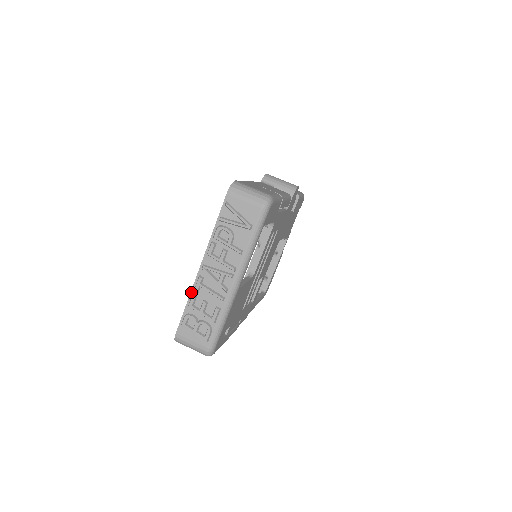
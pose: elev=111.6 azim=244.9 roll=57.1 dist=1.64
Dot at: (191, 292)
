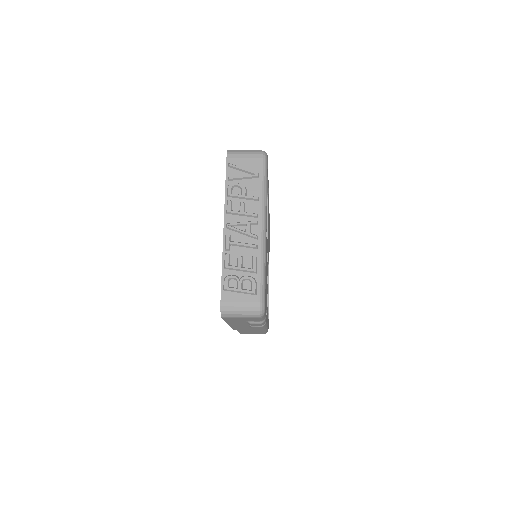
Dot at: (223, 254)
